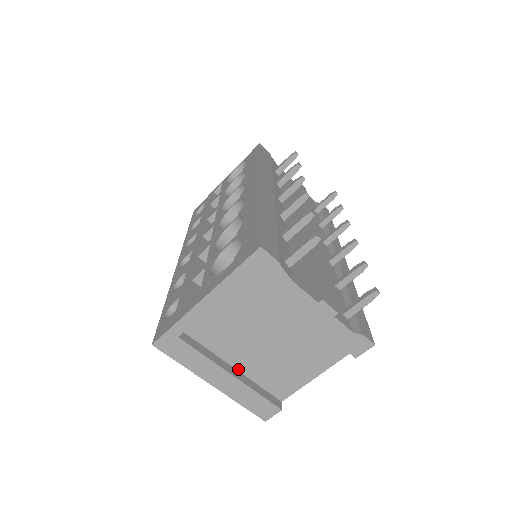
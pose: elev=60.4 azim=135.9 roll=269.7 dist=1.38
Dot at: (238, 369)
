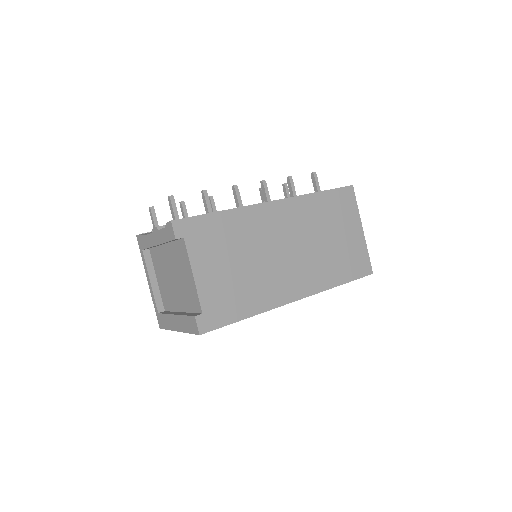
Dot at: (183, 311)
